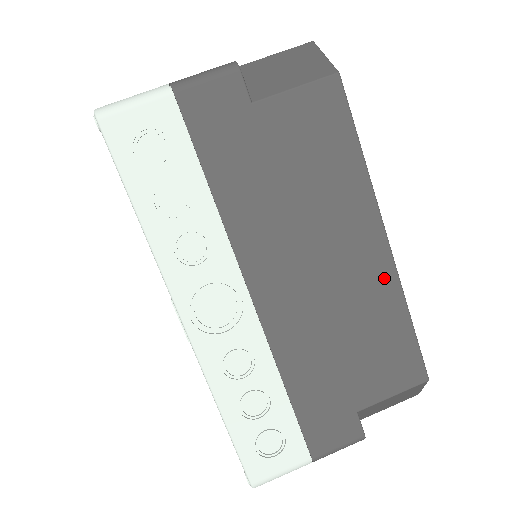
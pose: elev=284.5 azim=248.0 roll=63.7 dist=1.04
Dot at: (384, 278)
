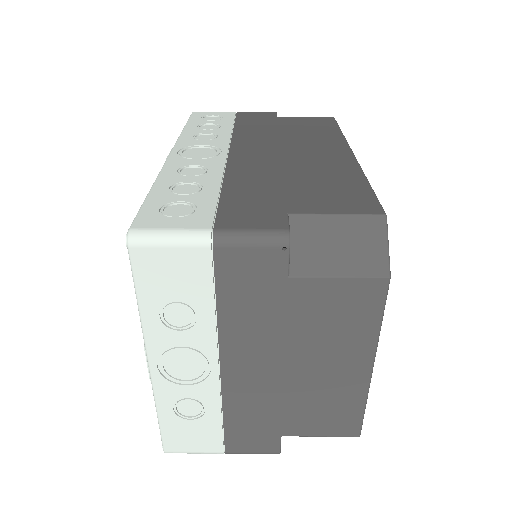
Dot at: (345, 164)
